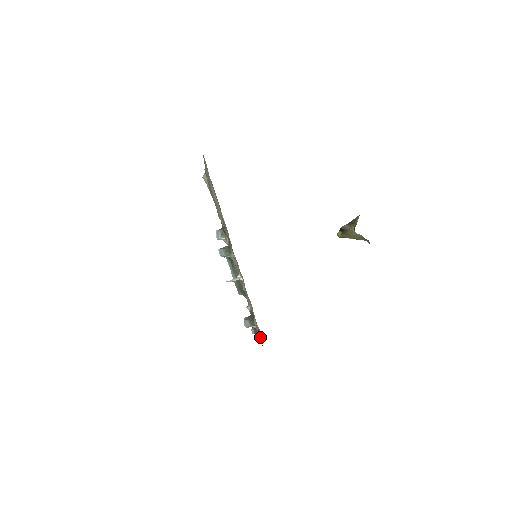
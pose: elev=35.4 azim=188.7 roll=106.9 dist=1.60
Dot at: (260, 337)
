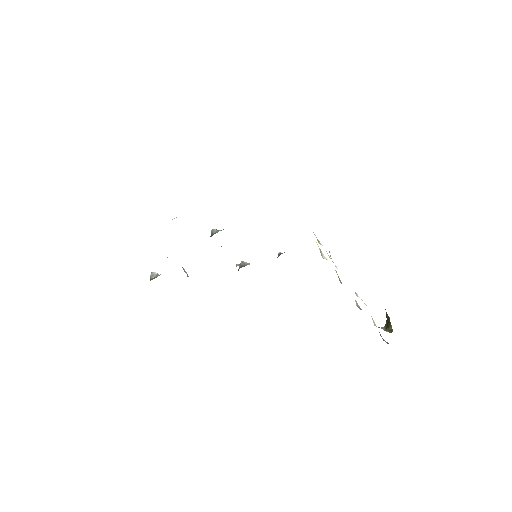
Dot at: occluded
